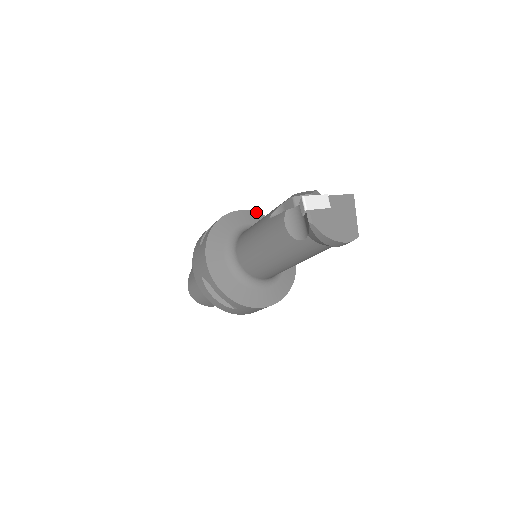
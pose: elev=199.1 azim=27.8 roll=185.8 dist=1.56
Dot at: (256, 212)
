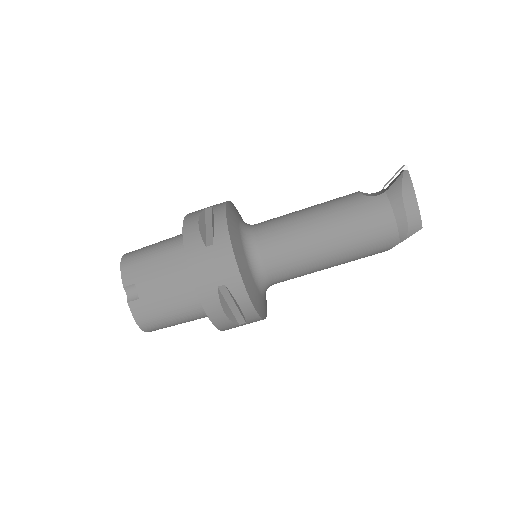
Dot at: occluded
